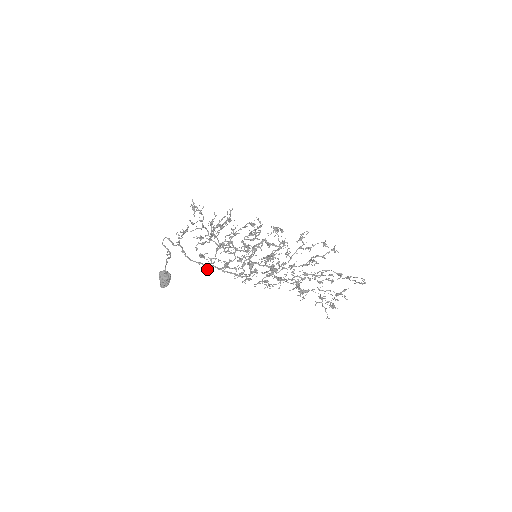
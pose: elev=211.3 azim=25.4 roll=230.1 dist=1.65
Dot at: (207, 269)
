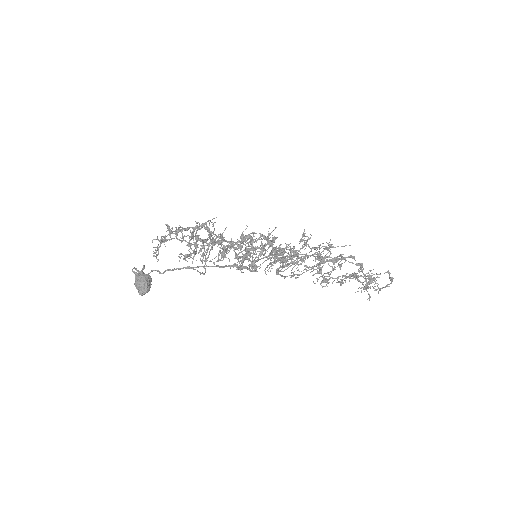
Dot at: (200, 260)
